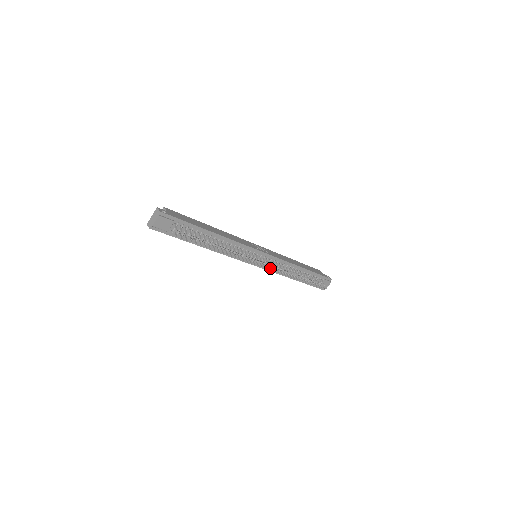
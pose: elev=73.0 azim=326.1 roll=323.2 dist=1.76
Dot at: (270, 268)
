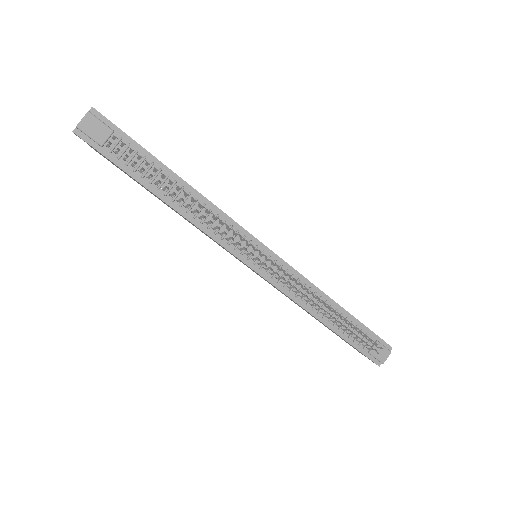
Dot at: (276, 273)
